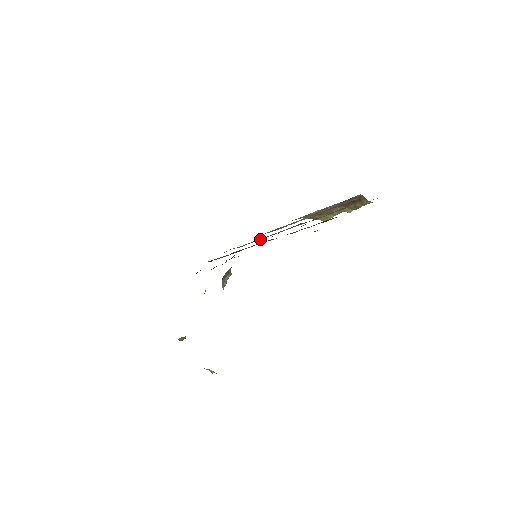
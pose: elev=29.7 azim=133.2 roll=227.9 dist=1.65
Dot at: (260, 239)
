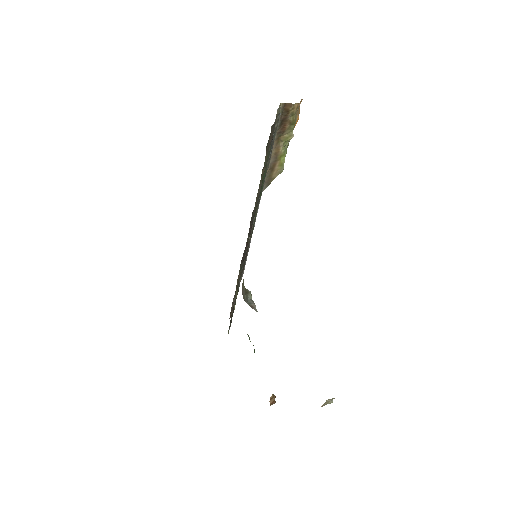
Dot at: occluded
